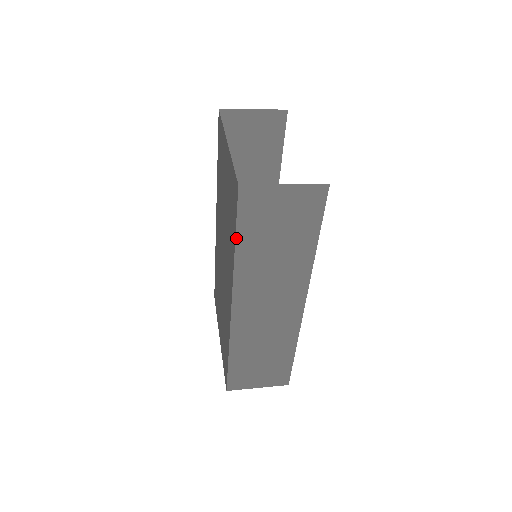
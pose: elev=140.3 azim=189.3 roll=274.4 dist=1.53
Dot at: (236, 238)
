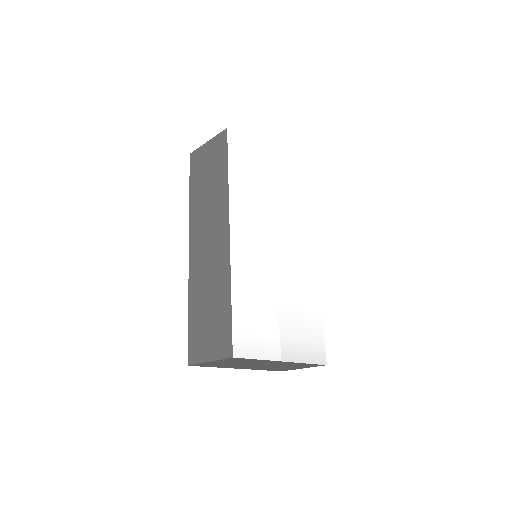
Dot at: (190, 188)
